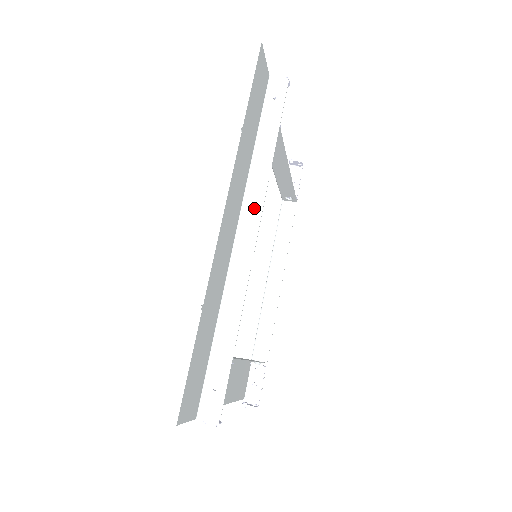
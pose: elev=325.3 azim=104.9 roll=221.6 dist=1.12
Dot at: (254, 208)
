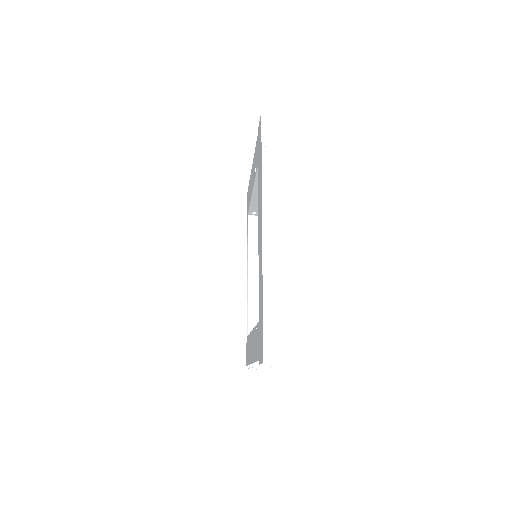
Dot at: (268, 222)
